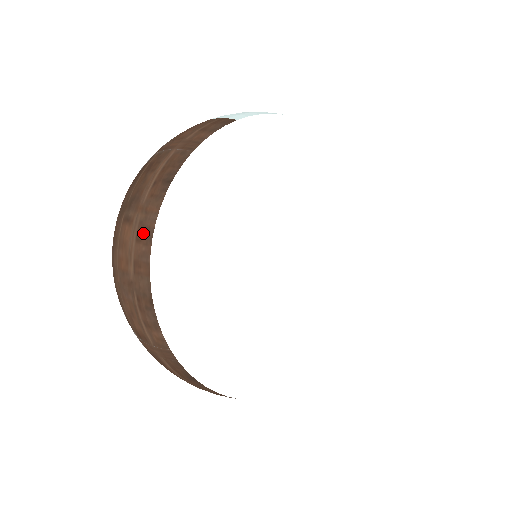
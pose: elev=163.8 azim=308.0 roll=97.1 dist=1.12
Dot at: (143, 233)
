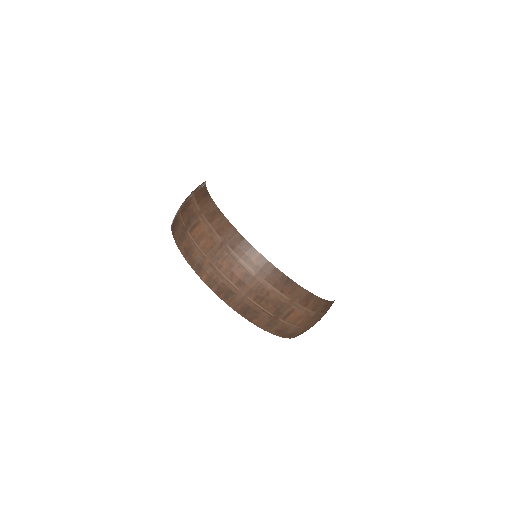
Dot at: (212, 215)
